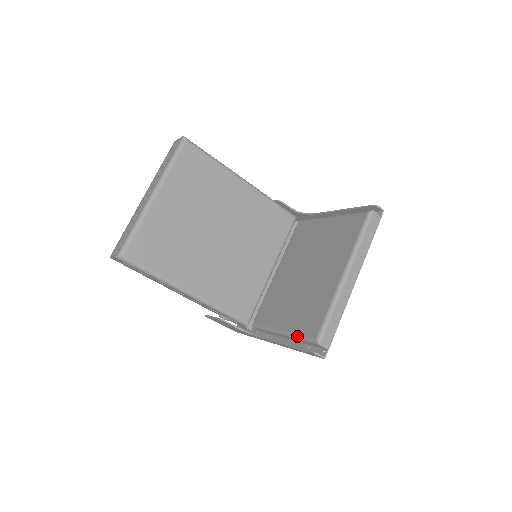
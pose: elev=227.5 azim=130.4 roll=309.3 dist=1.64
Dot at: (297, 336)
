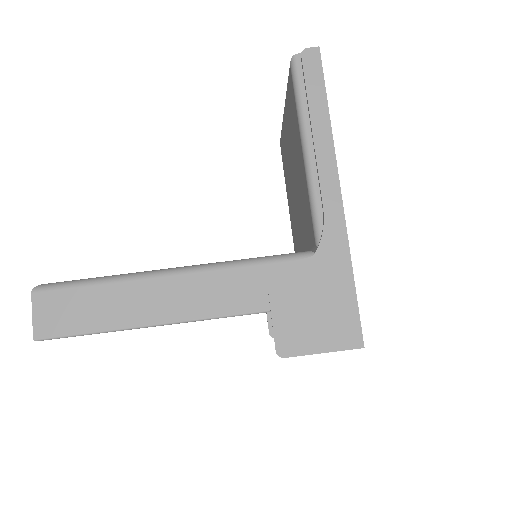
Dot at: (297, 106)
